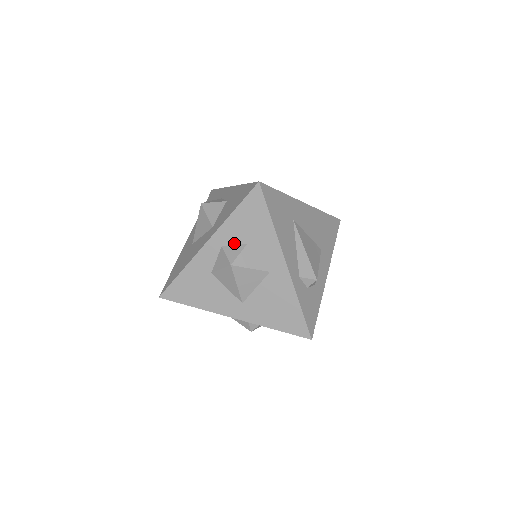
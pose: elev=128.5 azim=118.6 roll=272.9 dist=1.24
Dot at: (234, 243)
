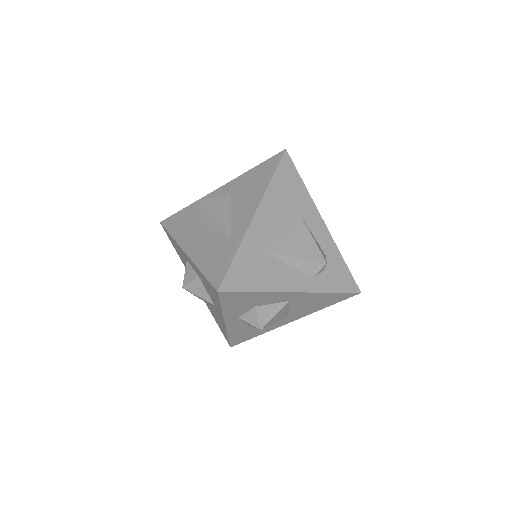
Dot at: (244, 312)
